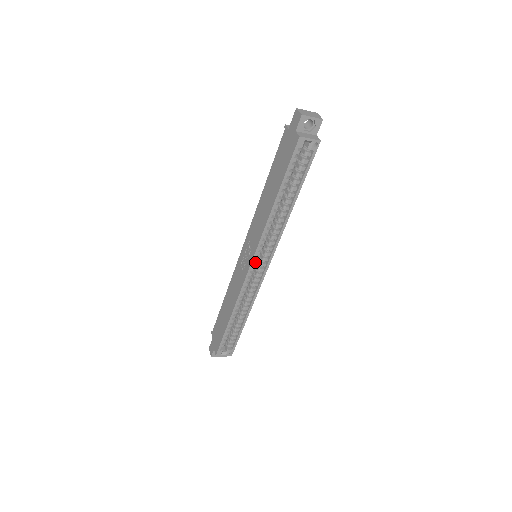
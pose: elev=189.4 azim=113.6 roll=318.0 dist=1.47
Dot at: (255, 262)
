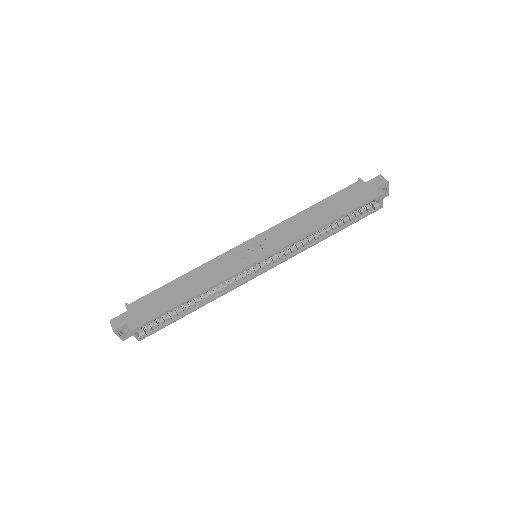
Dot at: (262, 260)
